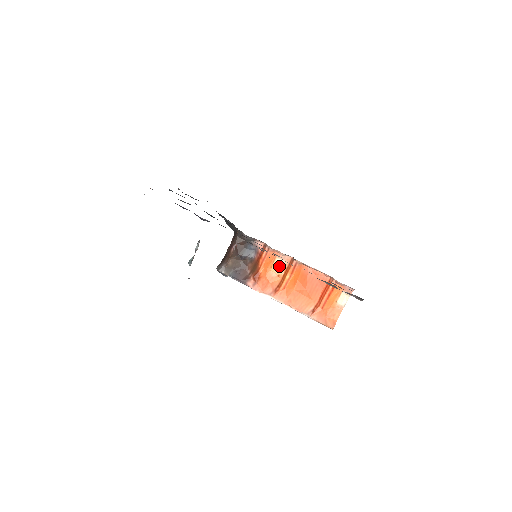
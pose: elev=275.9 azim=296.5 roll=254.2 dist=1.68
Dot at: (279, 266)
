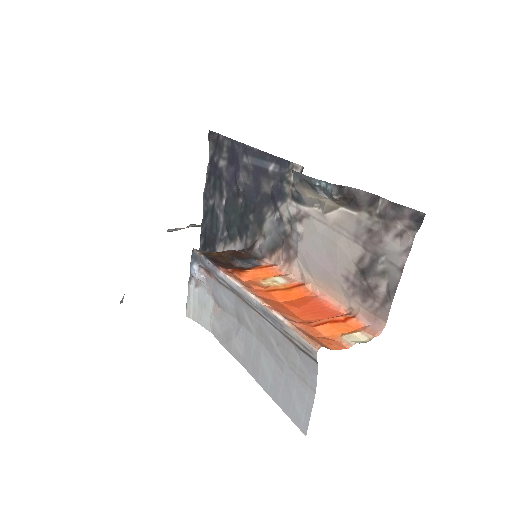
Dot at: (276, 281)
